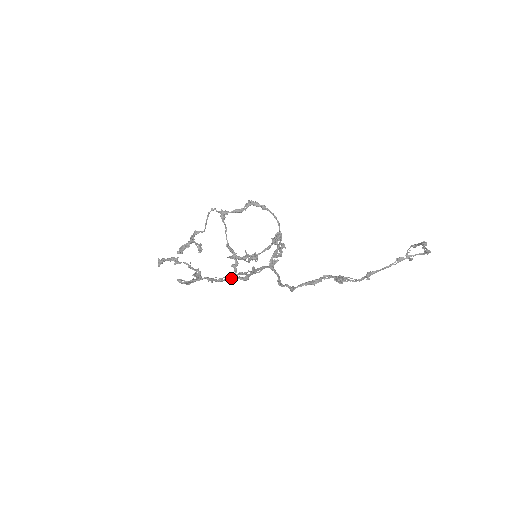
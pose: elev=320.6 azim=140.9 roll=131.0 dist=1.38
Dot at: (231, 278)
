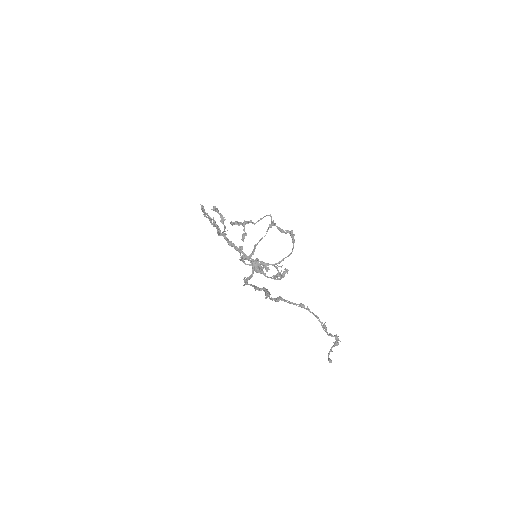
Dot at: occluded
